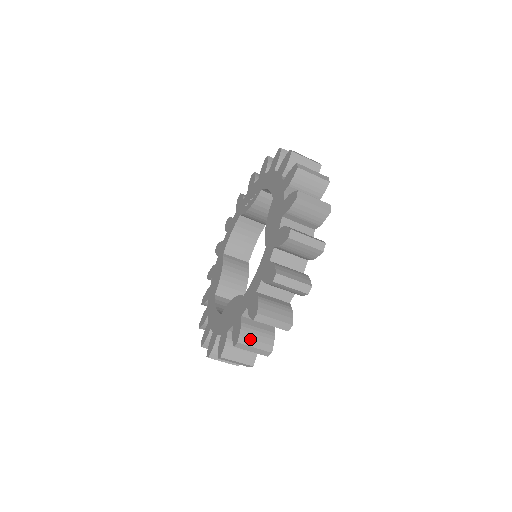
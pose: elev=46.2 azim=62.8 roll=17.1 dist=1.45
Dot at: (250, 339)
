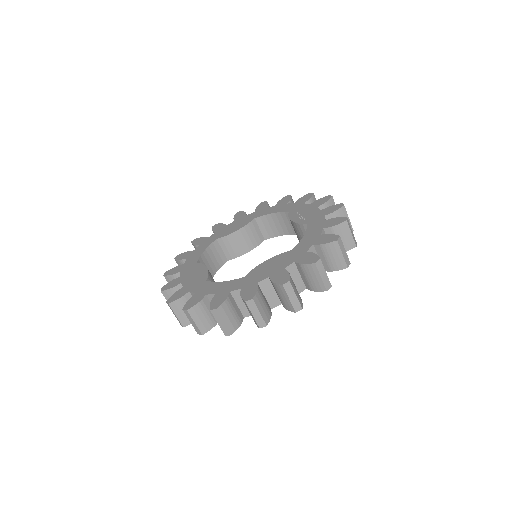
Dot at: (178, 309)
